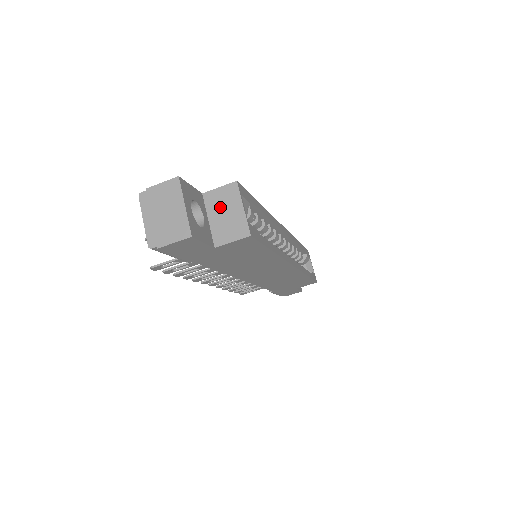
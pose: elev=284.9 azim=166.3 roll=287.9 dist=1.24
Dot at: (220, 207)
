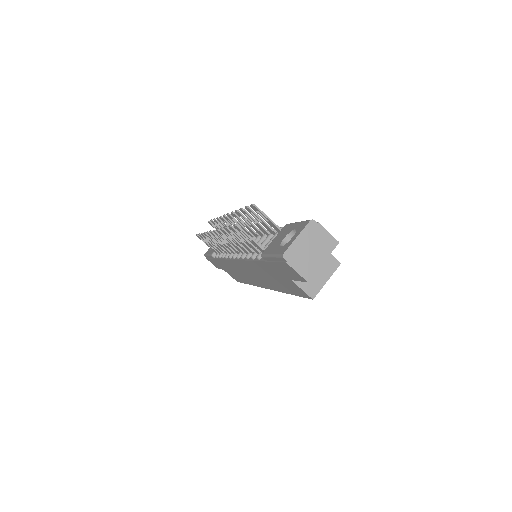
Dot at: occluded
